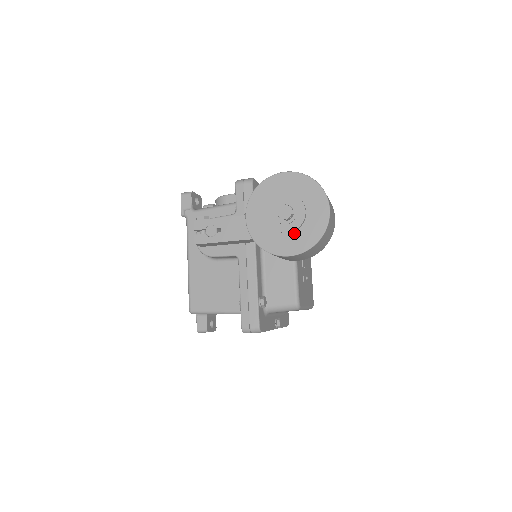
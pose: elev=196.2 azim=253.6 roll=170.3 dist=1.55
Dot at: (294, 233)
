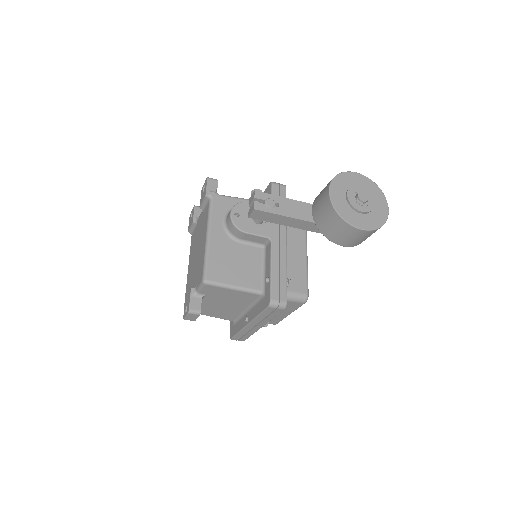
Dot at: (366, 215)
